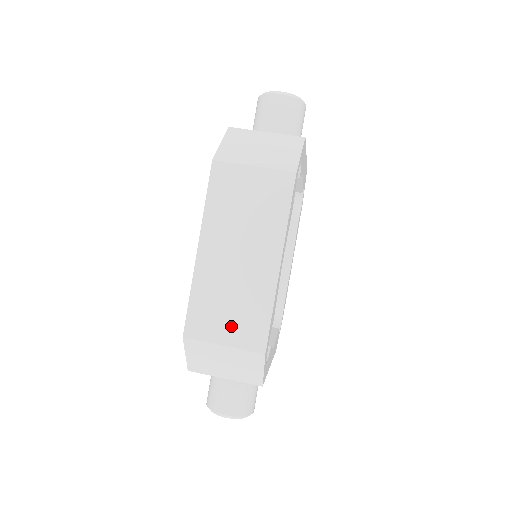
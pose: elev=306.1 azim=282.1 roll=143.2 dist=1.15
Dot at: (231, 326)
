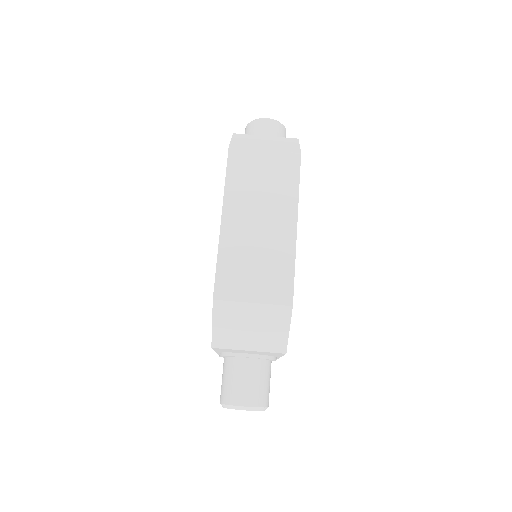
Dot at: (258, 284)
